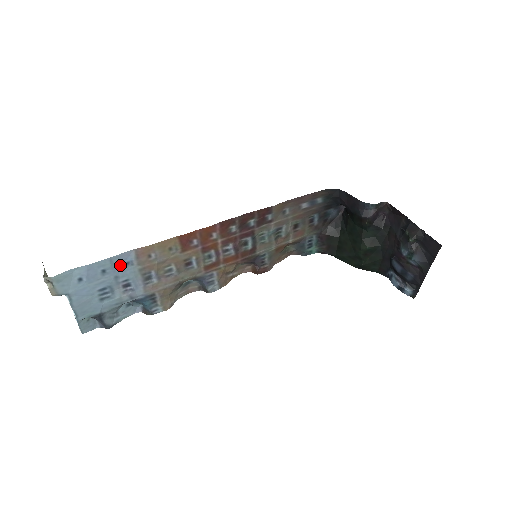
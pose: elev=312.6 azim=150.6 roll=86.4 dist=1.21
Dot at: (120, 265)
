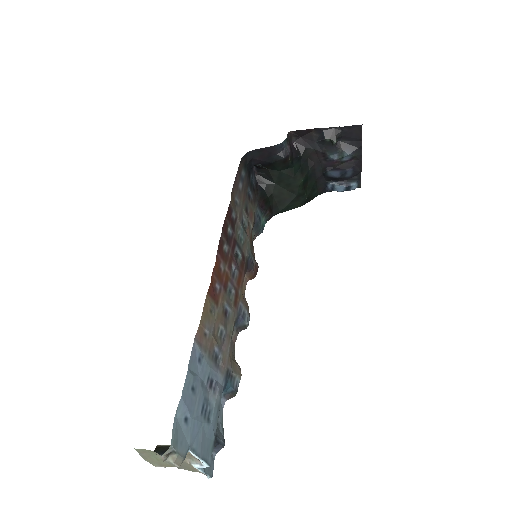
Dot at: (196, 368)
